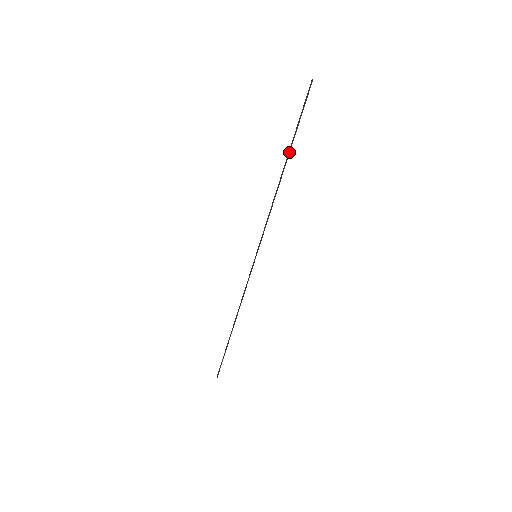
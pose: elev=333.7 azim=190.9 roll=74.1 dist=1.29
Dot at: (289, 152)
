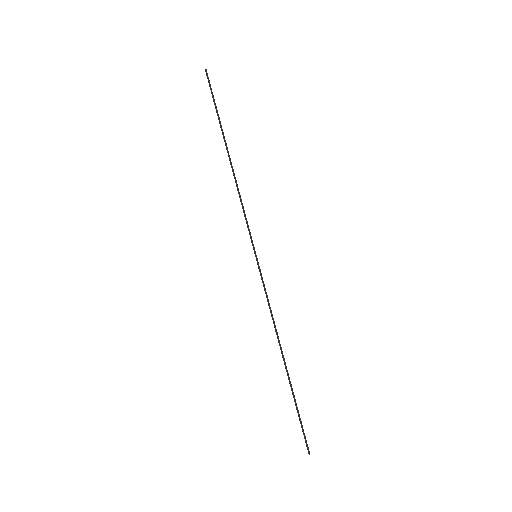
Dot at: (223, 136)
